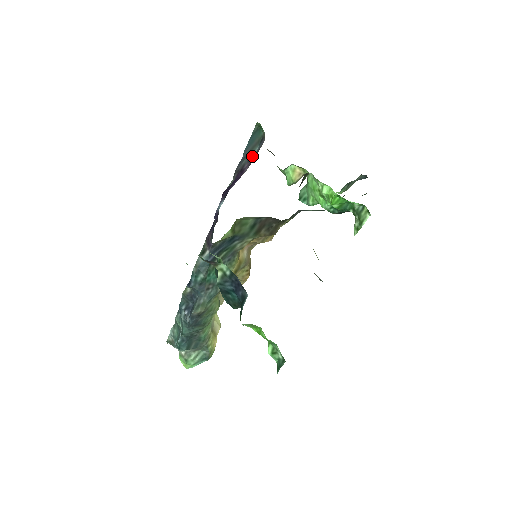
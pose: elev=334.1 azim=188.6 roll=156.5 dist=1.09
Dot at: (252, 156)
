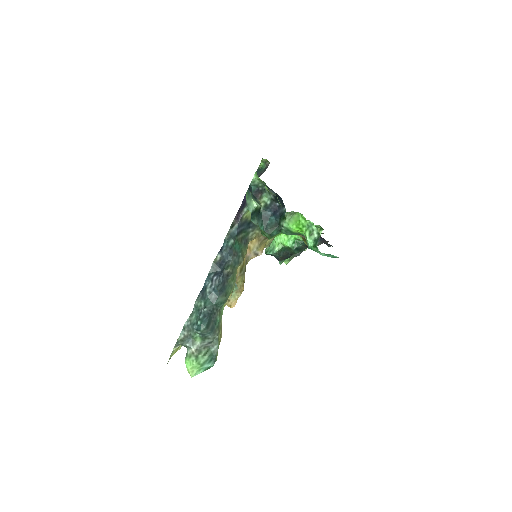
Dot at: occluded
